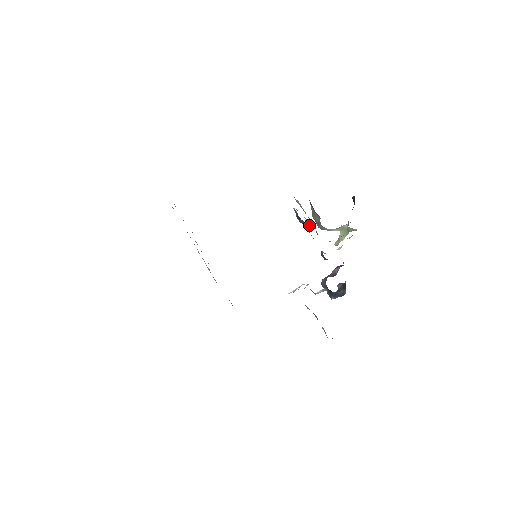
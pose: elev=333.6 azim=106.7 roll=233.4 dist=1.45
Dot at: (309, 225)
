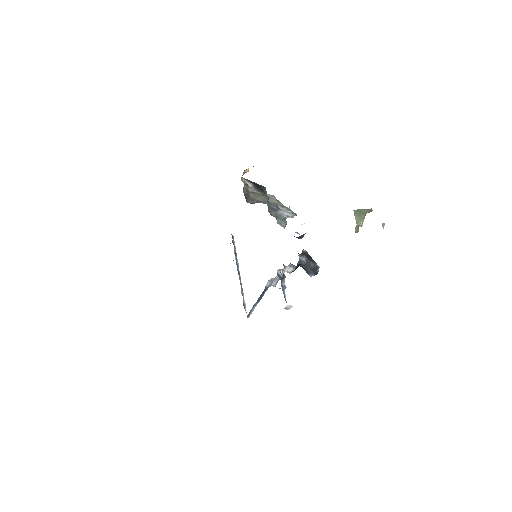
Dot at: (287, 213)
